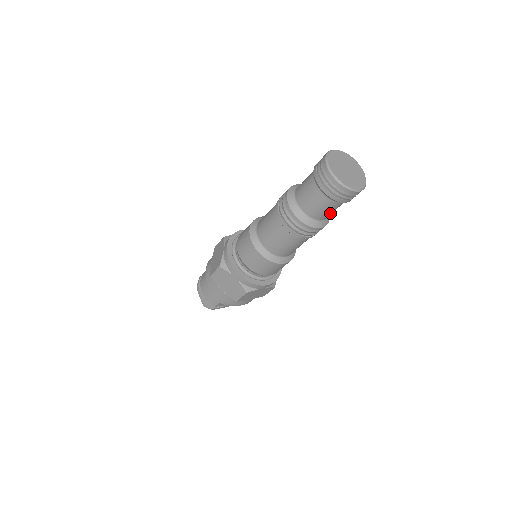
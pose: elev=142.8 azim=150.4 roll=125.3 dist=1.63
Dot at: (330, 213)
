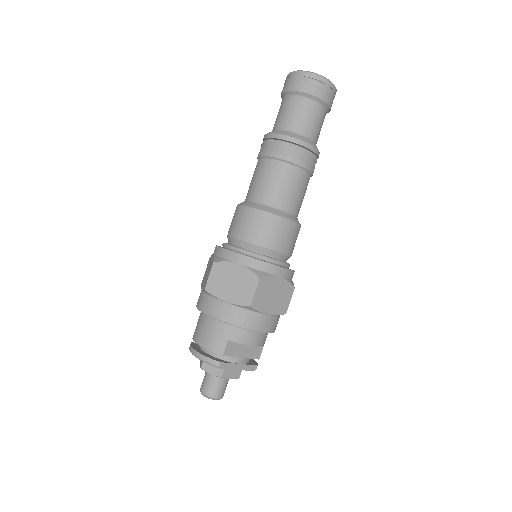
Dot at: (316, 128)
